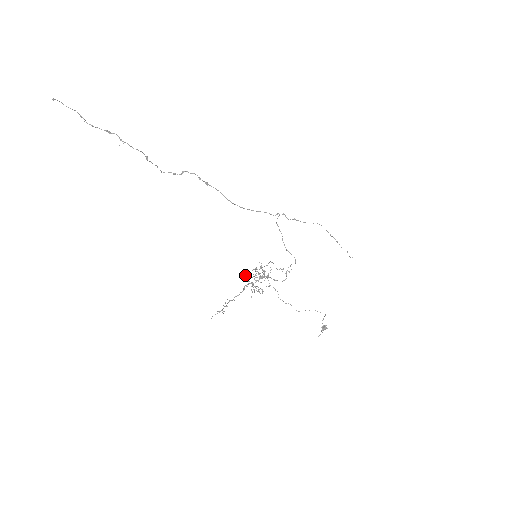
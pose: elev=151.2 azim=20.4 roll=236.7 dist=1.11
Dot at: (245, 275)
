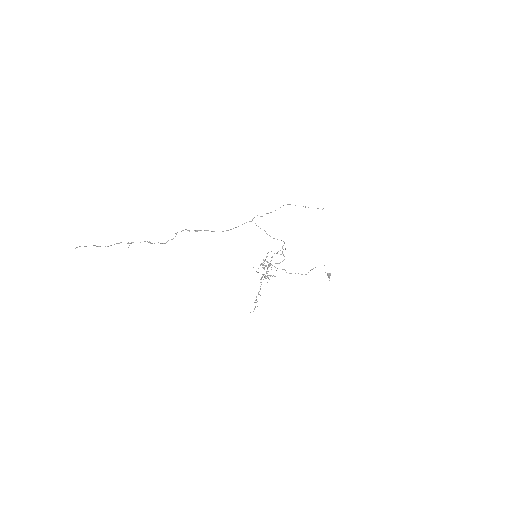
Dot at: occluded
